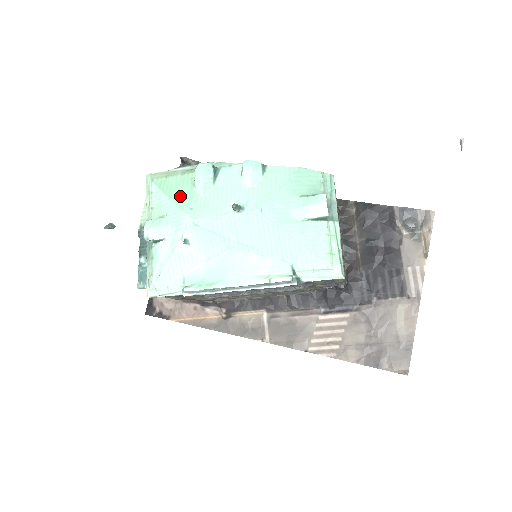
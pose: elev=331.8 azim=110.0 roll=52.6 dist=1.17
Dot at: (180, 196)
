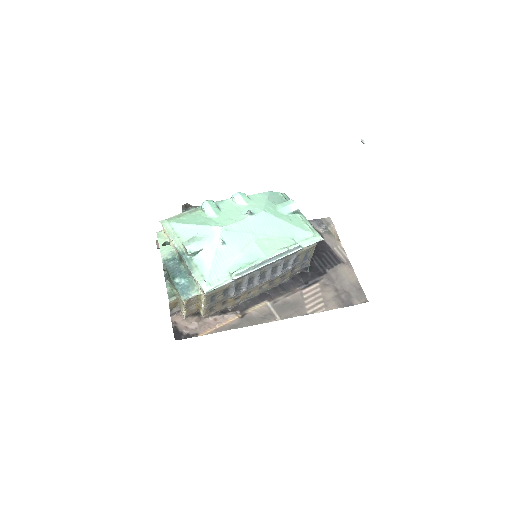
Dot at: (201, 222)
